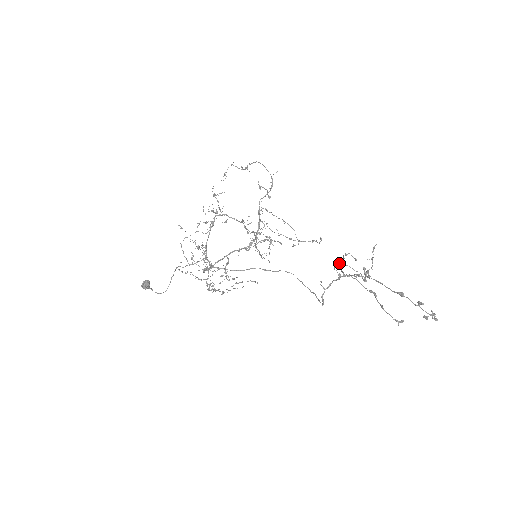
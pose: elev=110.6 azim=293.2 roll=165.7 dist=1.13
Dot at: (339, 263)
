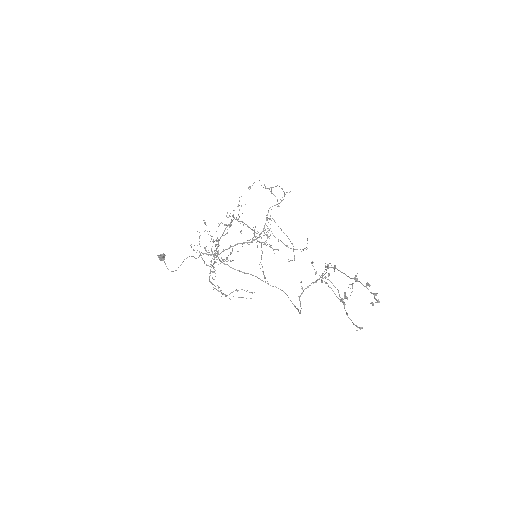
Dot at: occluded
